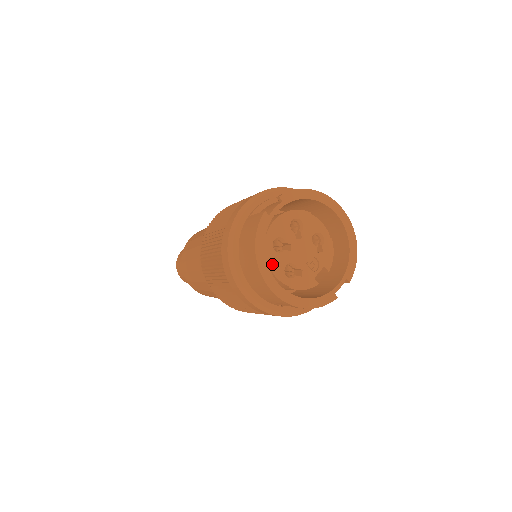
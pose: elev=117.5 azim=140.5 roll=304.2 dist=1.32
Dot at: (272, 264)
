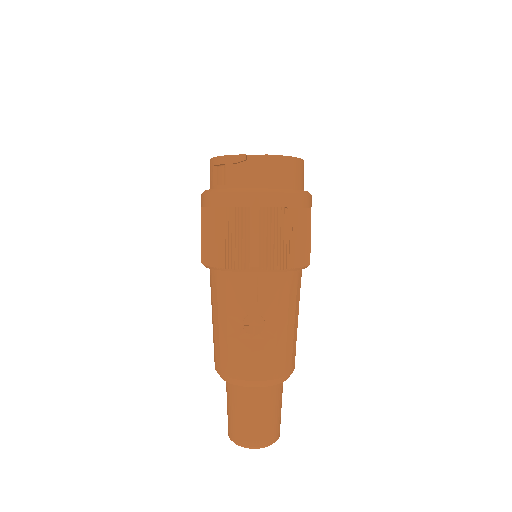
Dot at: occluded
